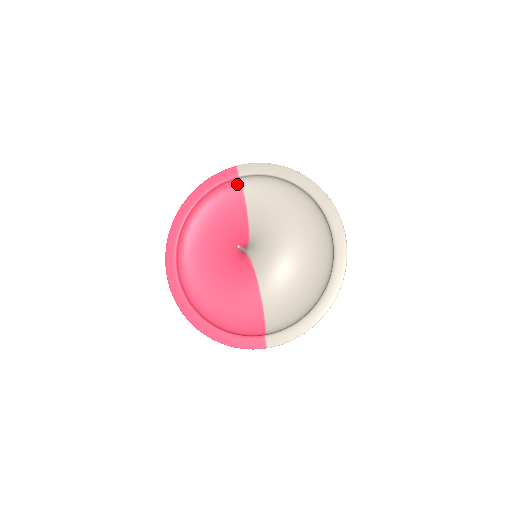
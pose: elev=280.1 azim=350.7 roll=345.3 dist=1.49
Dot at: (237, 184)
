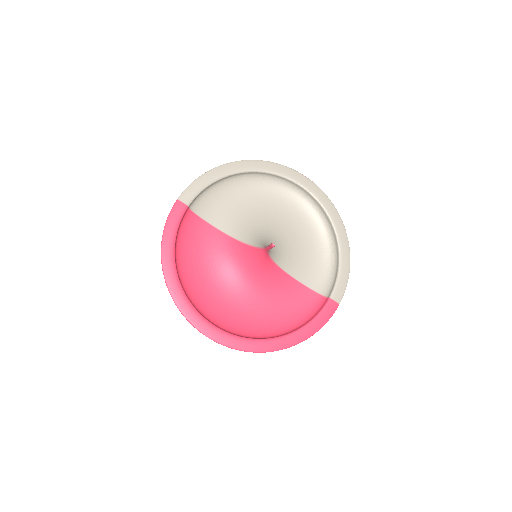
Dot at: (189, 215)
